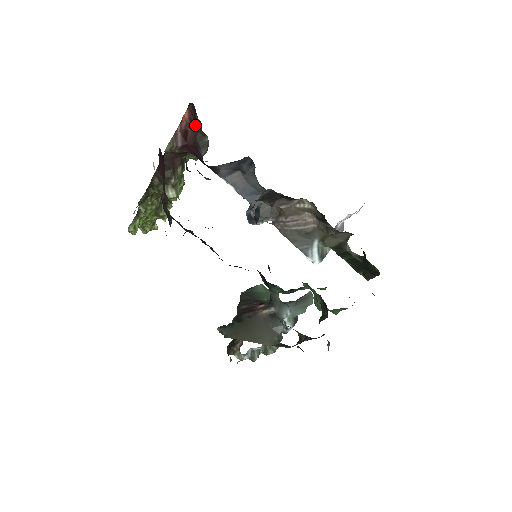
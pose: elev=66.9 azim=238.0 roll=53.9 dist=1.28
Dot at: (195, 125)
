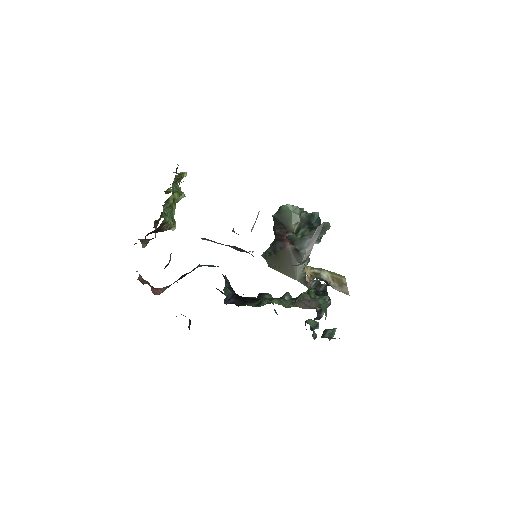
Dot at: occluded
